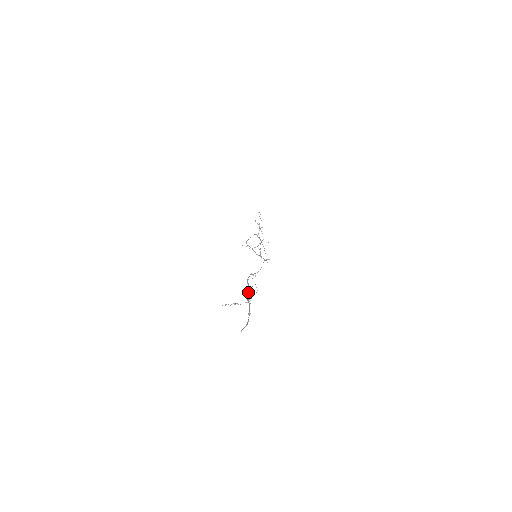
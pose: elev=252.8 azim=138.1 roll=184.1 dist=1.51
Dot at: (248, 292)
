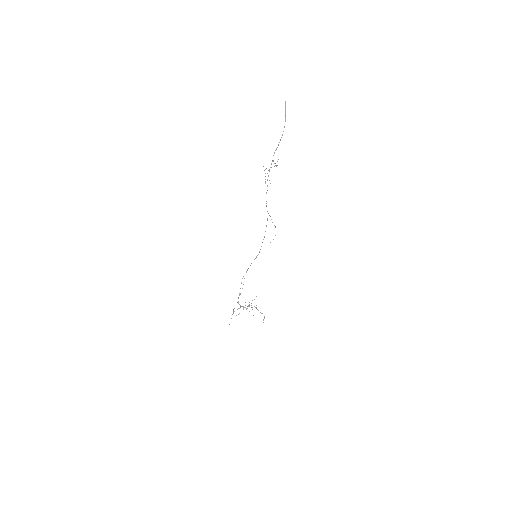
Dot at: occluded
